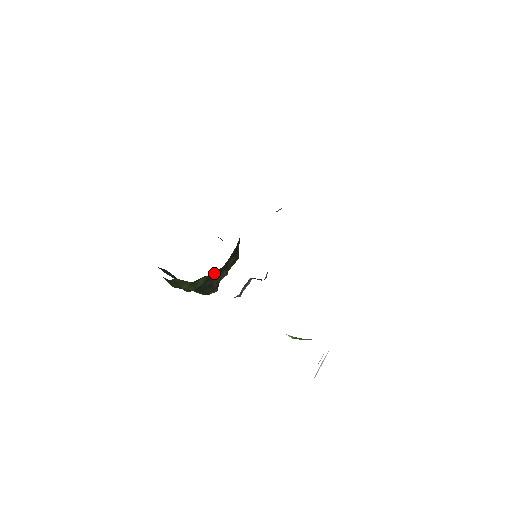
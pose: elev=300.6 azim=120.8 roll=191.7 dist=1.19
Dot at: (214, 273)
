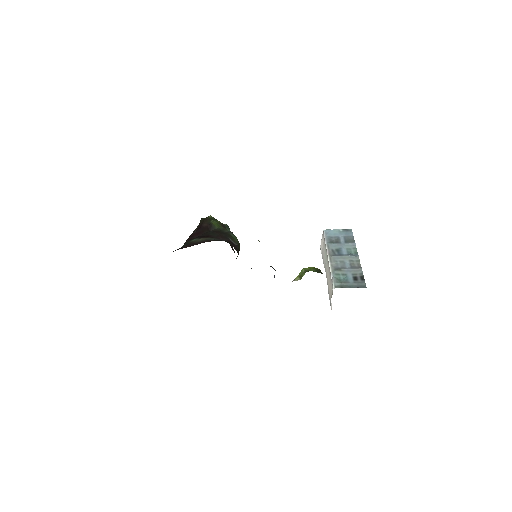
Dot at: occluded
